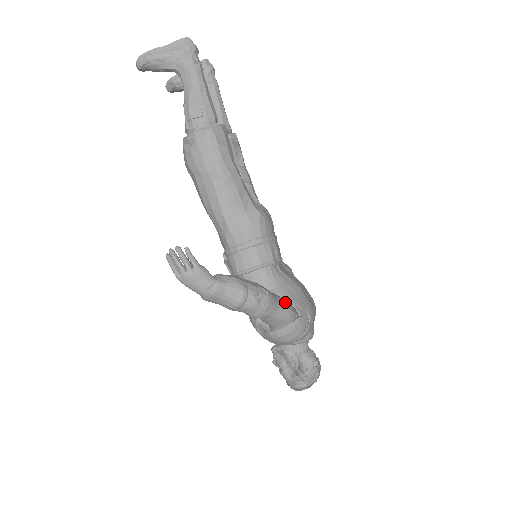
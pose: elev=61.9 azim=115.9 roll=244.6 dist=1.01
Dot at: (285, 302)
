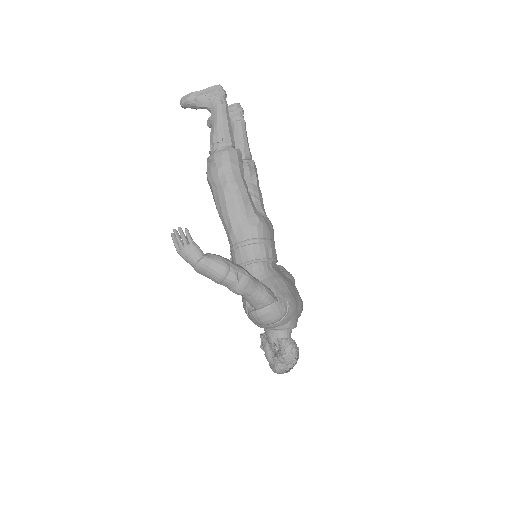
Dot at: (265, 287)
